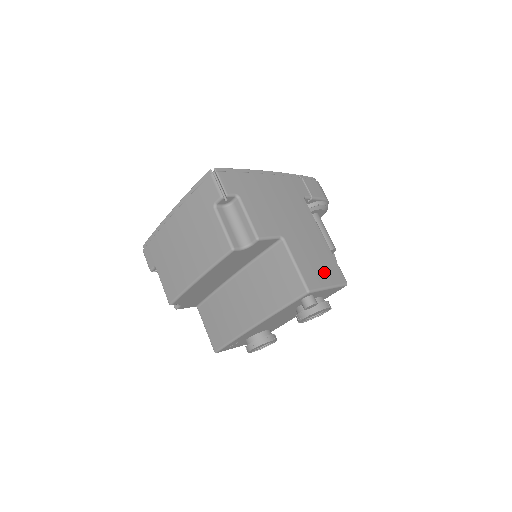
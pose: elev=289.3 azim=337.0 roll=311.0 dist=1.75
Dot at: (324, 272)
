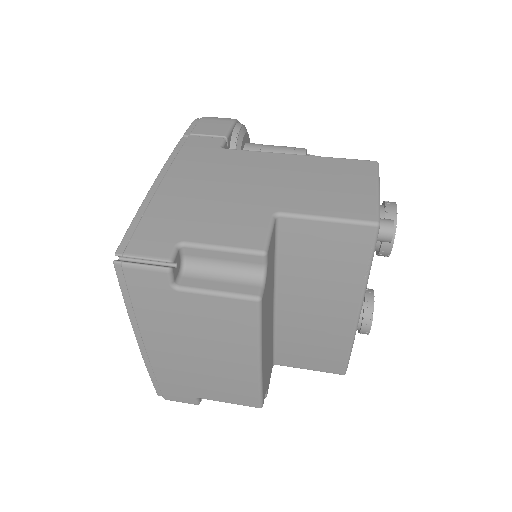
Dot at: (351, 184)
